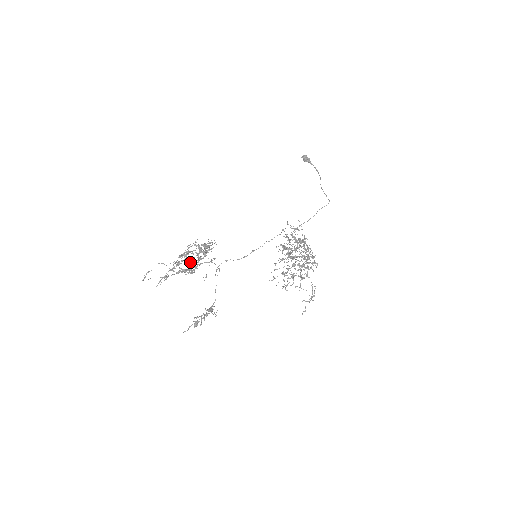
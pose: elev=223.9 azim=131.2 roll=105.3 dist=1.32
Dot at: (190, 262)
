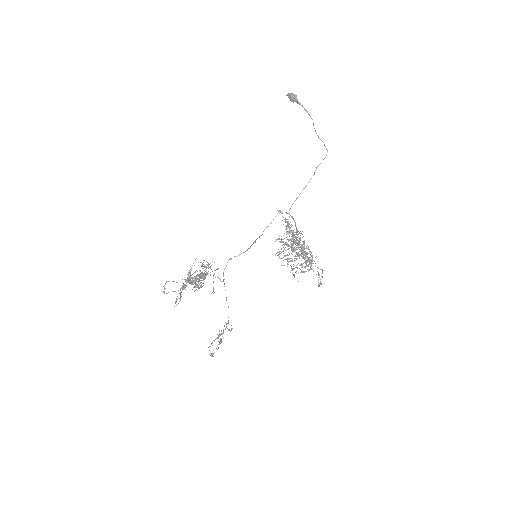
Dot at: occluded
